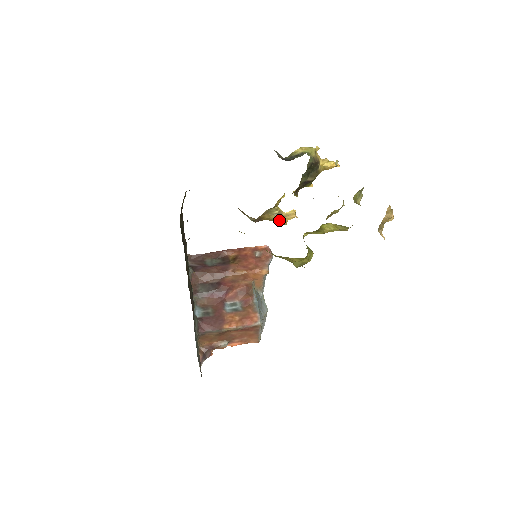
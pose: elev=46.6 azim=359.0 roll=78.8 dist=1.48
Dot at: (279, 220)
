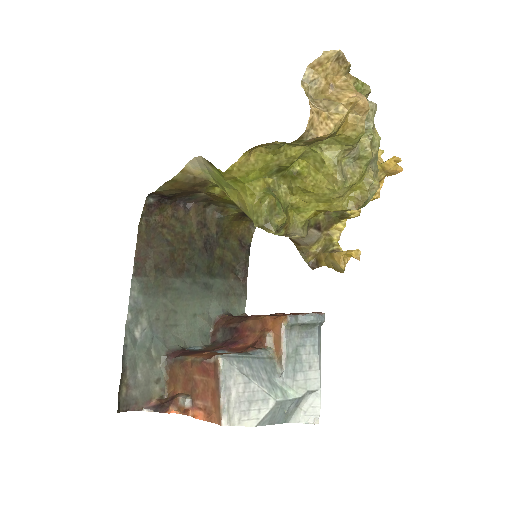
Dot at: (333, 259)
